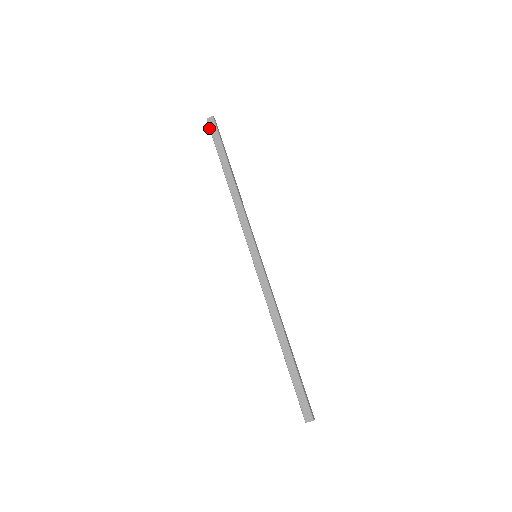
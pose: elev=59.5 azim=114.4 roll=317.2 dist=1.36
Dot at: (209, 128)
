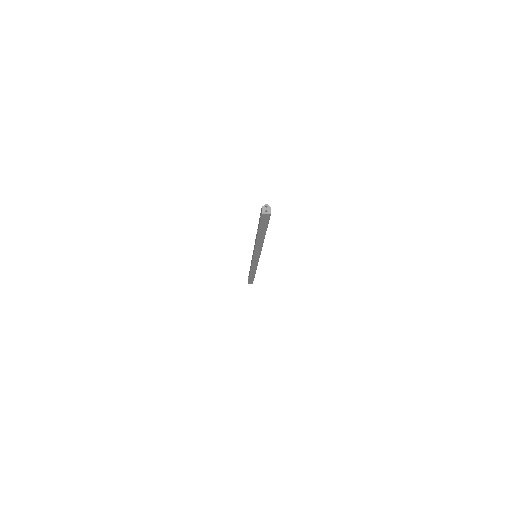
Dot at: (260, 218)
